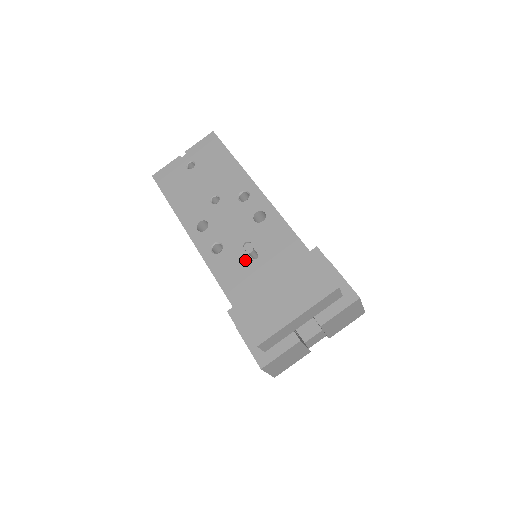
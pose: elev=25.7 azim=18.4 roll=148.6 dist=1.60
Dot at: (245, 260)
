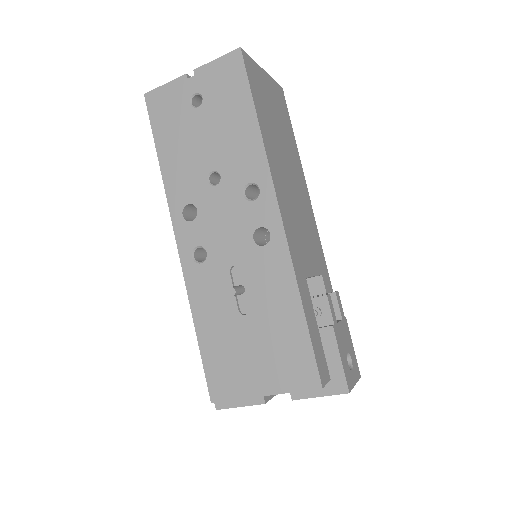
Dot at: occluded
